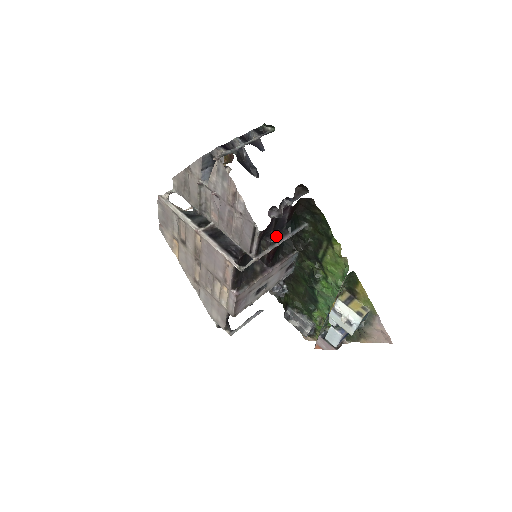
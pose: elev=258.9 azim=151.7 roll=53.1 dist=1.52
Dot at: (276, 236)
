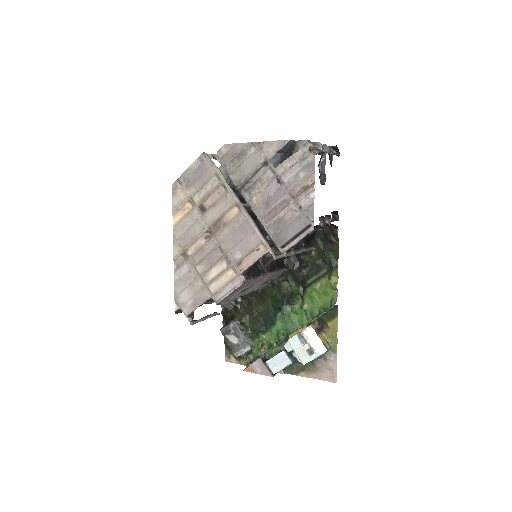
Dot at: (299, 244)
